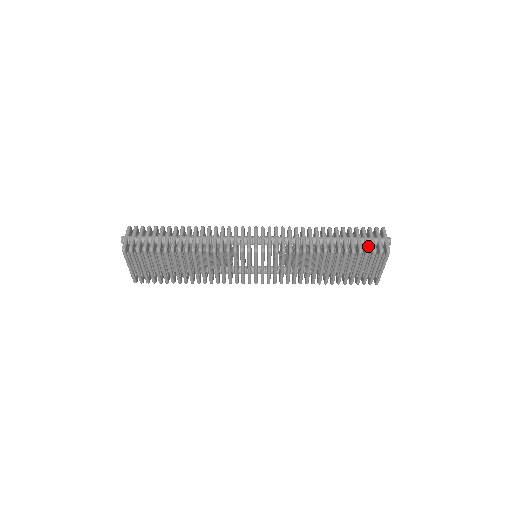
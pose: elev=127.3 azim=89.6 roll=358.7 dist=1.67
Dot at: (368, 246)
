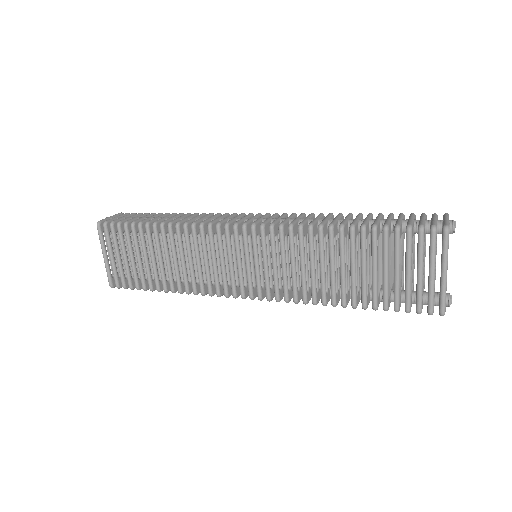
Dot at: (411, 223)
